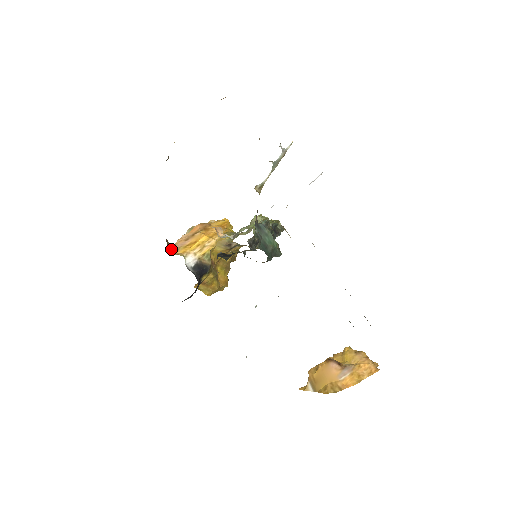
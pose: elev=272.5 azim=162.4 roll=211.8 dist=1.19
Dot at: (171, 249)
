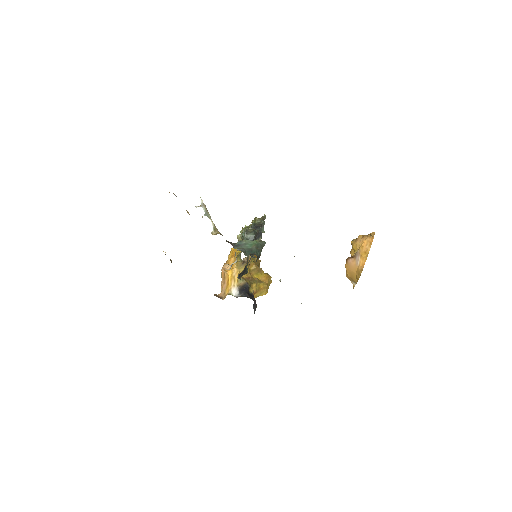
Dot at: (221, 297)
